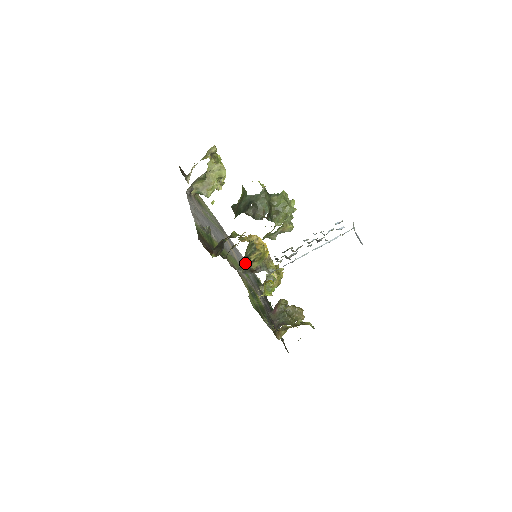
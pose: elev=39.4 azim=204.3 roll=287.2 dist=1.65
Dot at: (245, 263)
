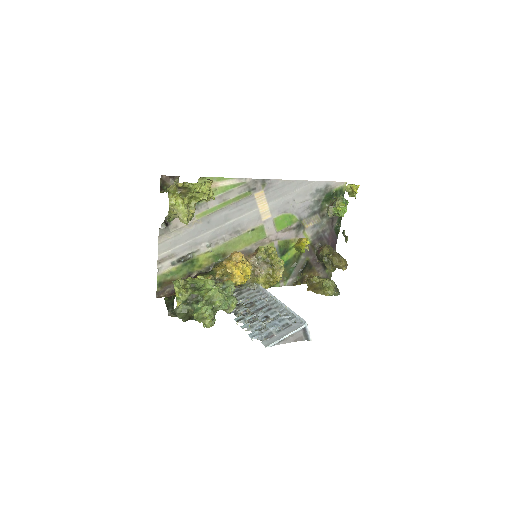
Dot at: occluded
